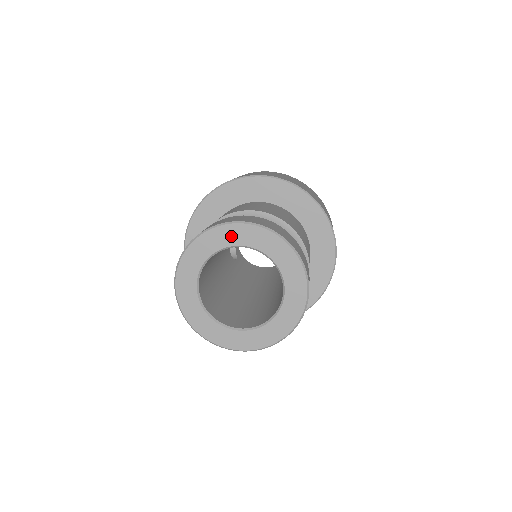
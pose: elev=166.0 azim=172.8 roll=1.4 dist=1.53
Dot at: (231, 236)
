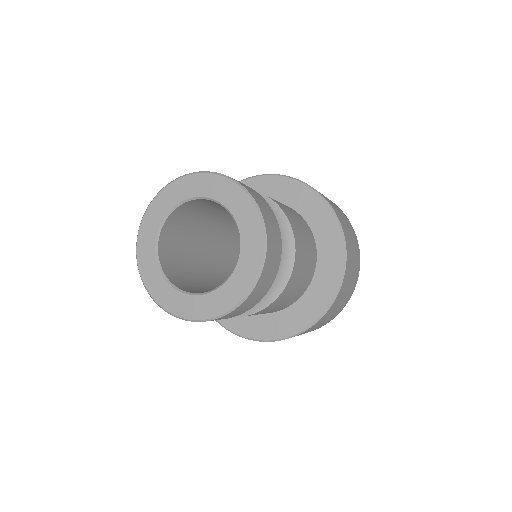
Dot at: (188, 188)
